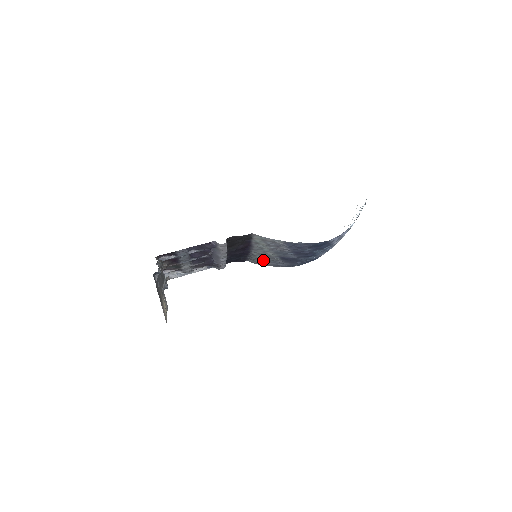
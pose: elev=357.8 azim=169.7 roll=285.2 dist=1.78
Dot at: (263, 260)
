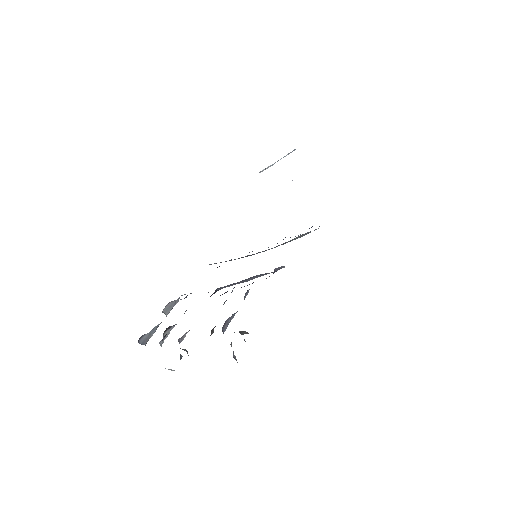
Dot at: occluded
